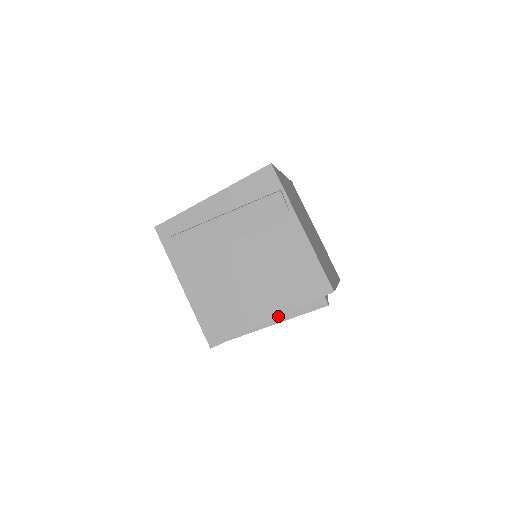
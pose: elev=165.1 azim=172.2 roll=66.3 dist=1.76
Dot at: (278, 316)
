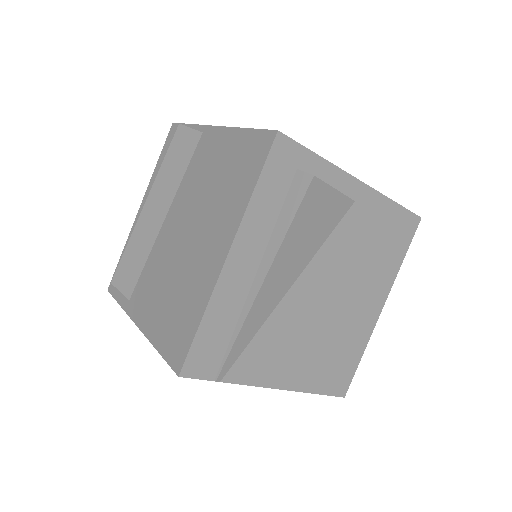
Dot at: (233, 238)
